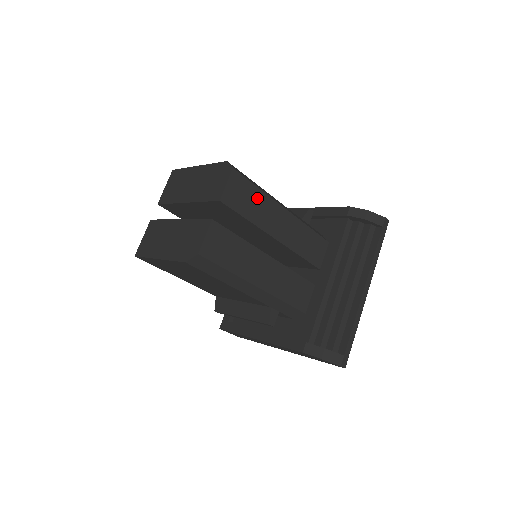
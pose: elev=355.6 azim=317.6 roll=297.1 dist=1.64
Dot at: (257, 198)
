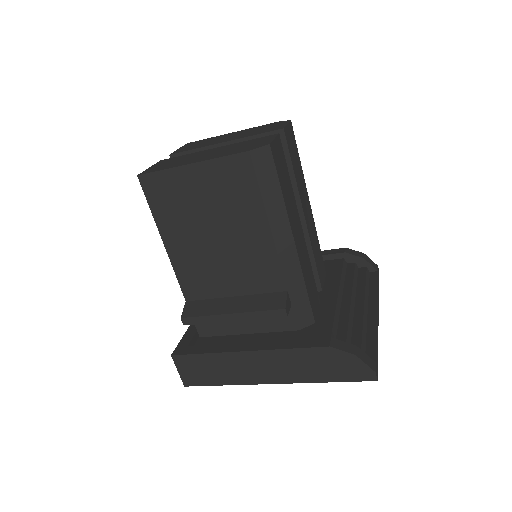
Dot at: (299, 165)
